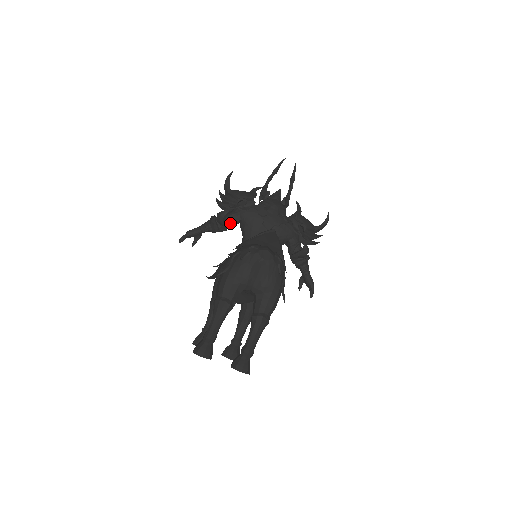
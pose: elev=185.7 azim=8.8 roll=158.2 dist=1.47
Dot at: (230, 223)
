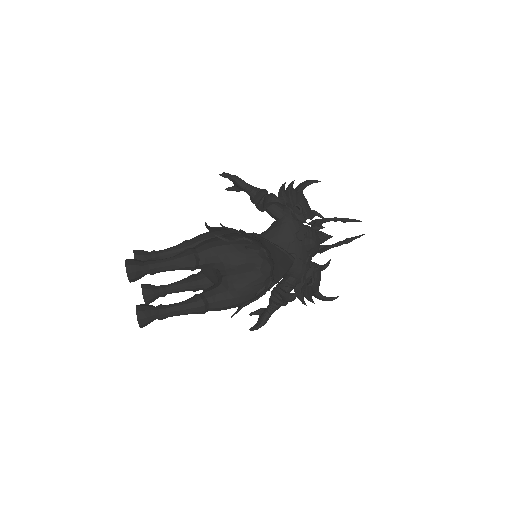
Dot at: (271, 211)
